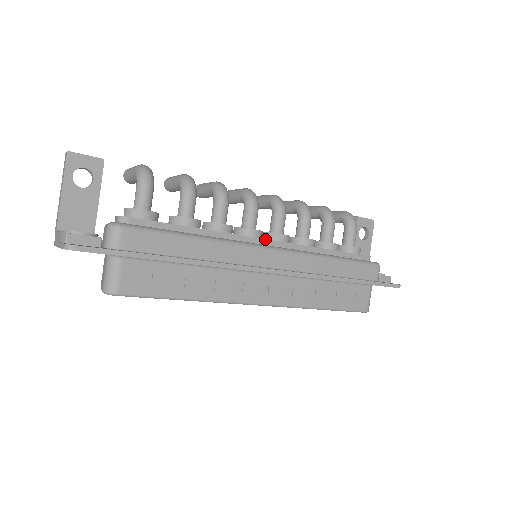
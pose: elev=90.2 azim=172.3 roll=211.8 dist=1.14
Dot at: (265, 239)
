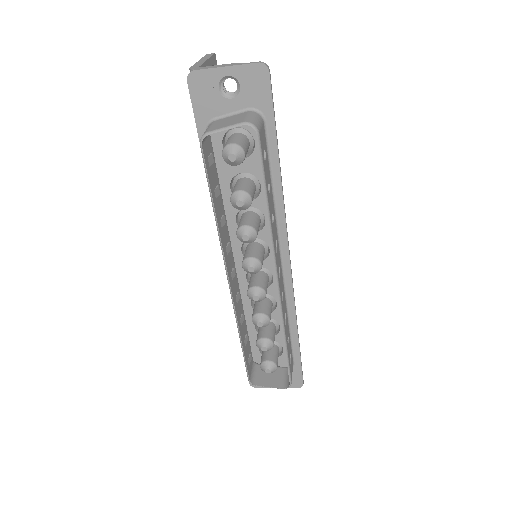
Dot at: occluded
